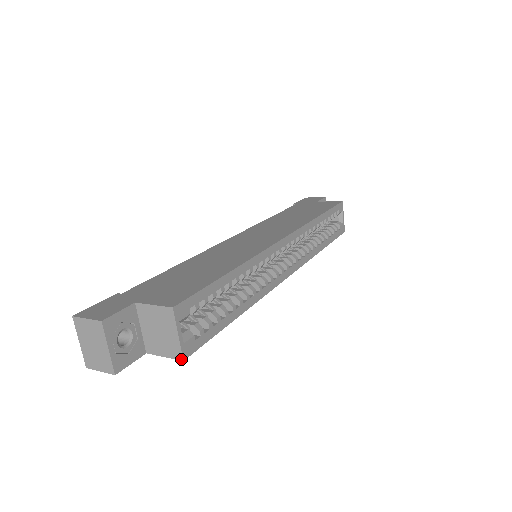
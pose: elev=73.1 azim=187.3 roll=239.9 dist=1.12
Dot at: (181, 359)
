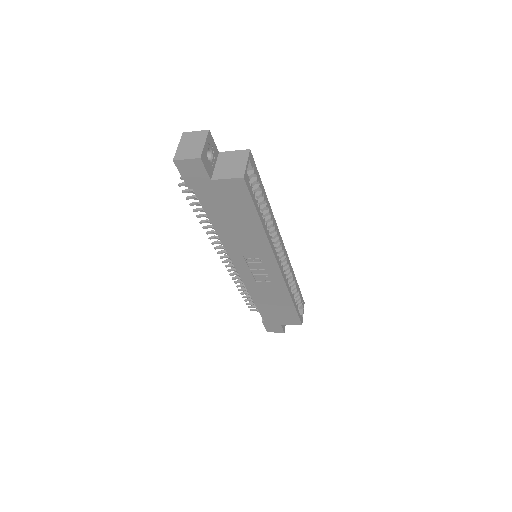
Dot at: (242, 177)
